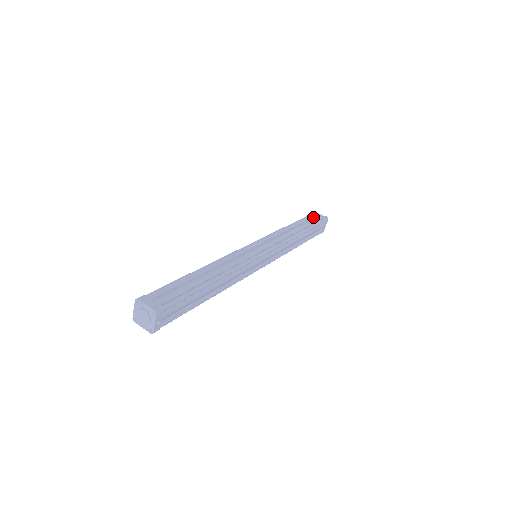
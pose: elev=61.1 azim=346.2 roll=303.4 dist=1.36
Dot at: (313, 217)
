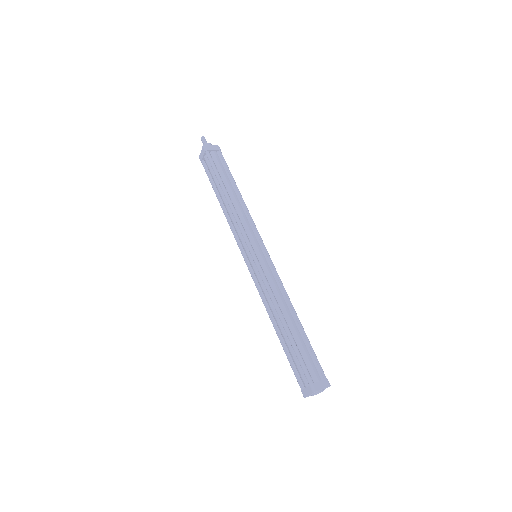
Dot at: (212, 156)
